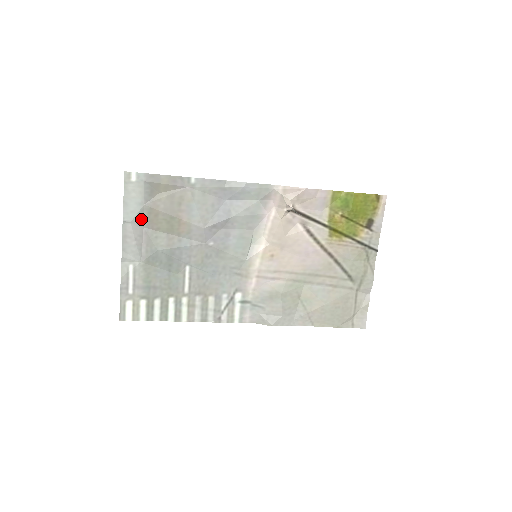
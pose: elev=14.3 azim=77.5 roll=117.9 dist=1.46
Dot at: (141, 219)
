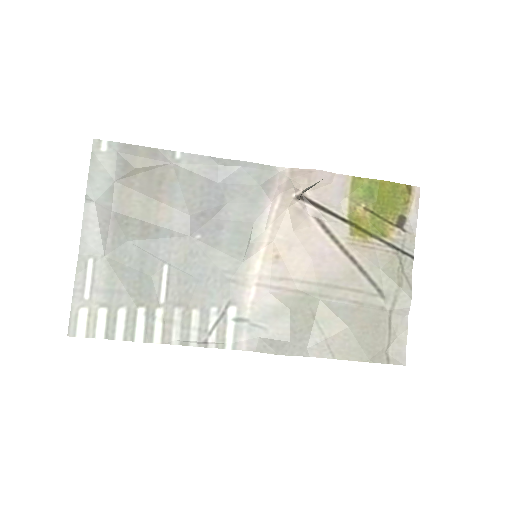
Dot at: (109, 199)
